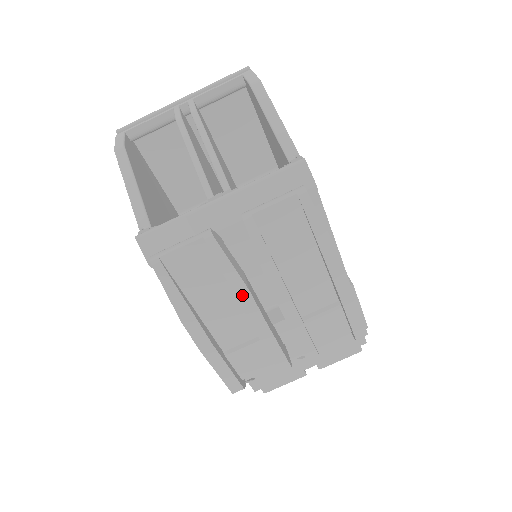
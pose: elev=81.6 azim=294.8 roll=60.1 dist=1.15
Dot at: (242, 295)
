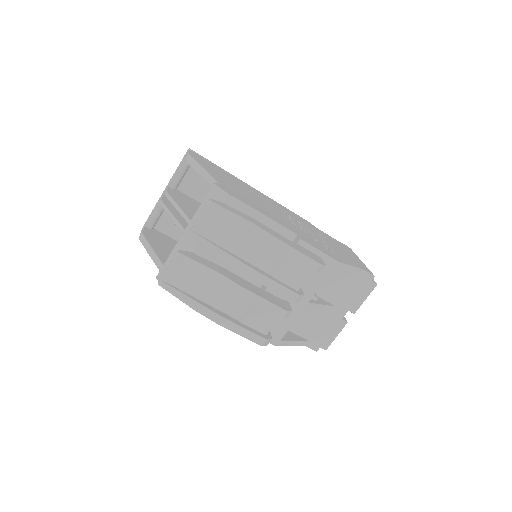
Dot at: (218, 278)
